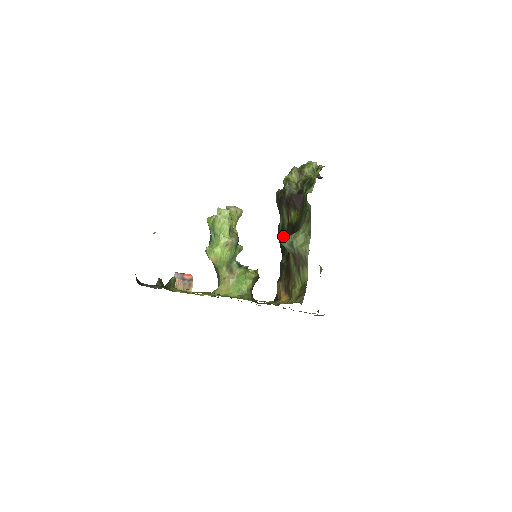
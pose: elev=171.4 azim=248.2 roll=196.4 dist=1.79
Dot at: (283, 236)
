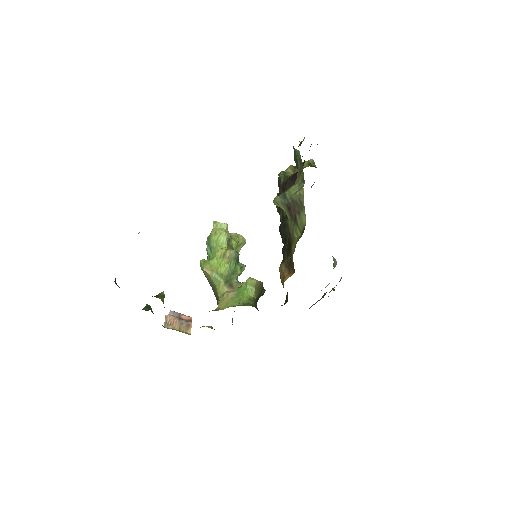
Dot at: (283, 224)
